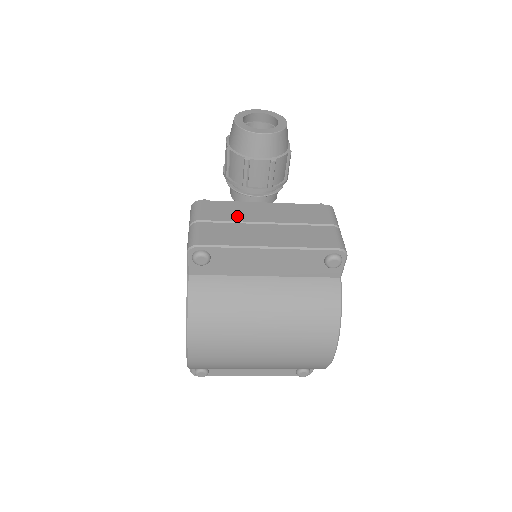
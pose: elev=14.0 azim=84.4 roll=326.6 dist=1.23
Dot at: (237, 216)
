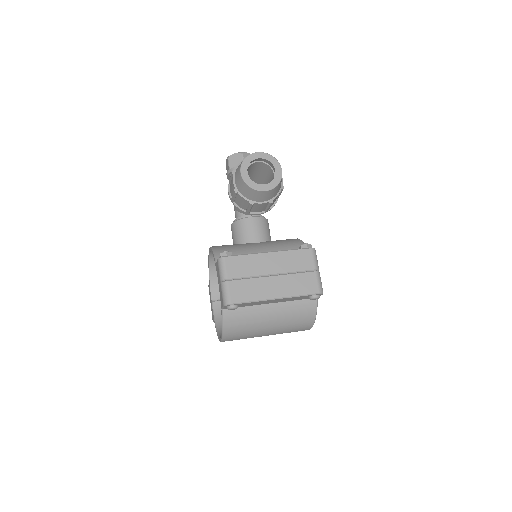
Dot at: (252, 271)
